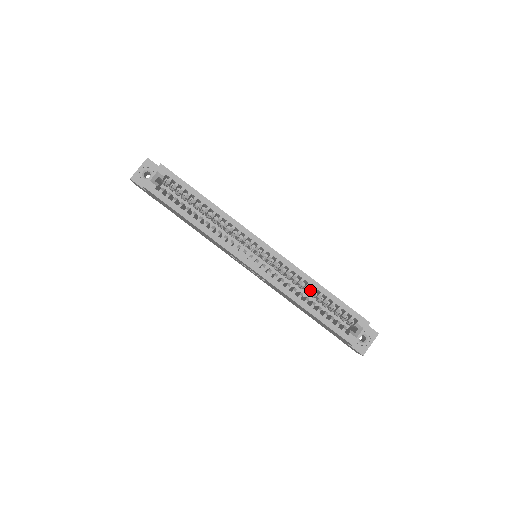
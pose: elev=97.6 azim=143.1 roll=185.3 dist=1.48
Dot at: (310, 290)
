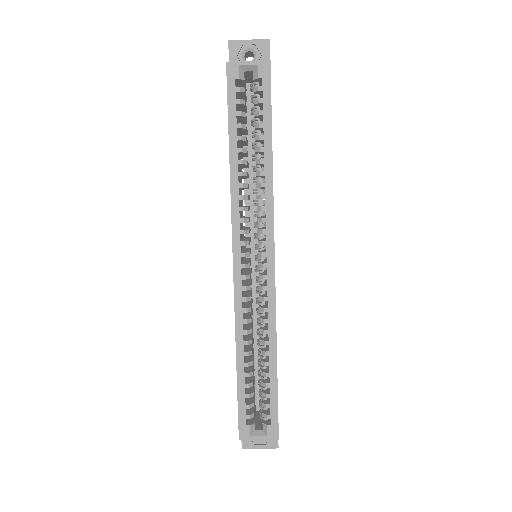
Dot at: (263, 347)
